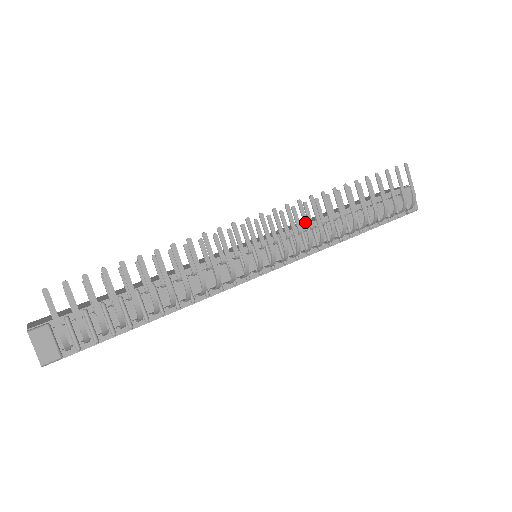
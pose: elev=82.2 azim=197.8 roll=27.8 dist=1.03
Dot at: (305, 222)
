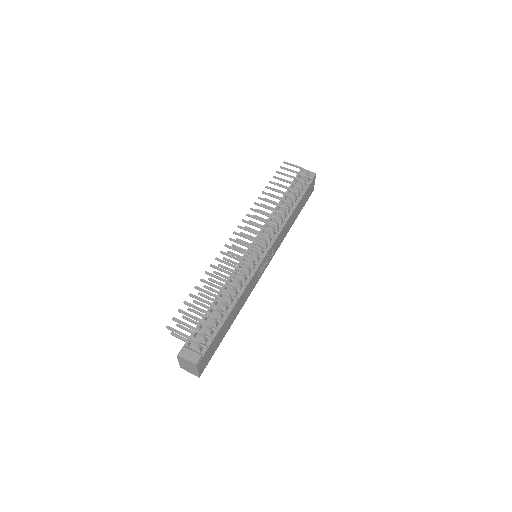
Dot at: (258, 219)
